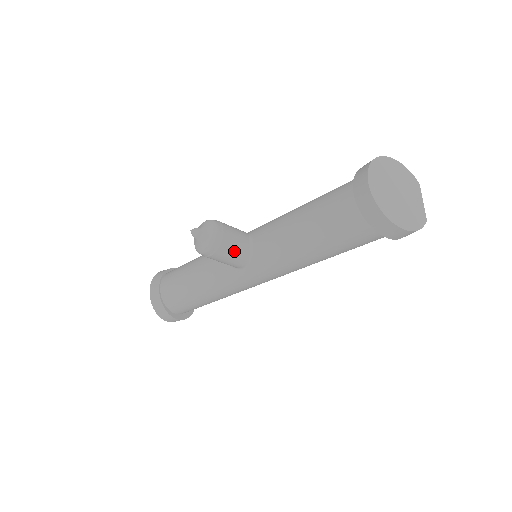
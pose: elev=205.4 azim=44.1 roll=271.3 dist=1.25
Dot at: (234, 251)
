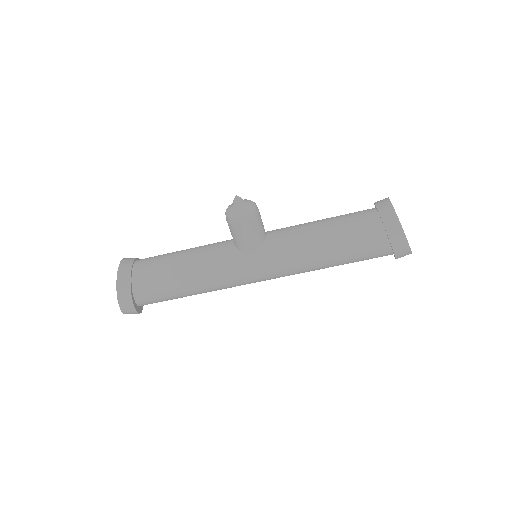
Dot at: (258, 231)
